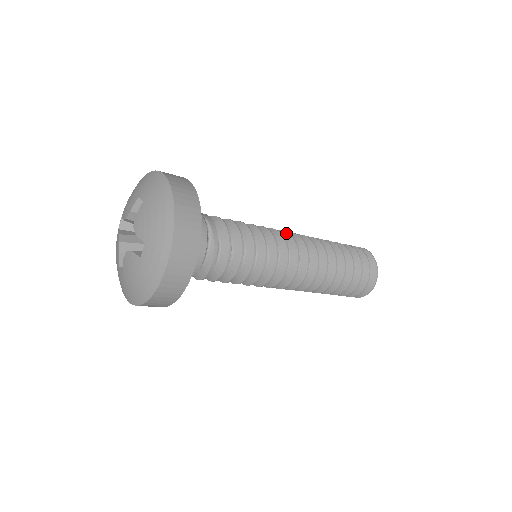
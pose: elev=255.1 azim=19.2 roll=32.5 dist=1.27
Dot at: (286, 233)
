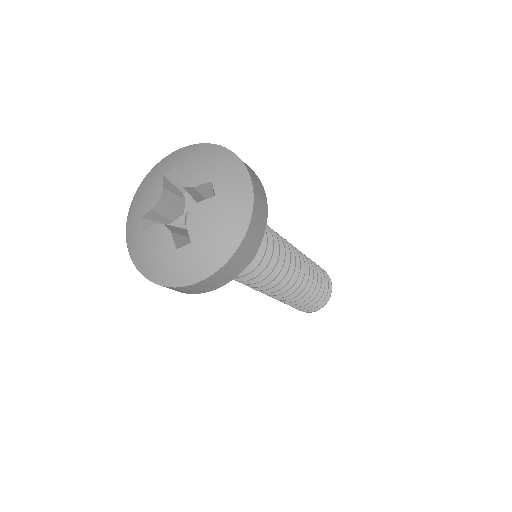
Dot at: (293, 252)
